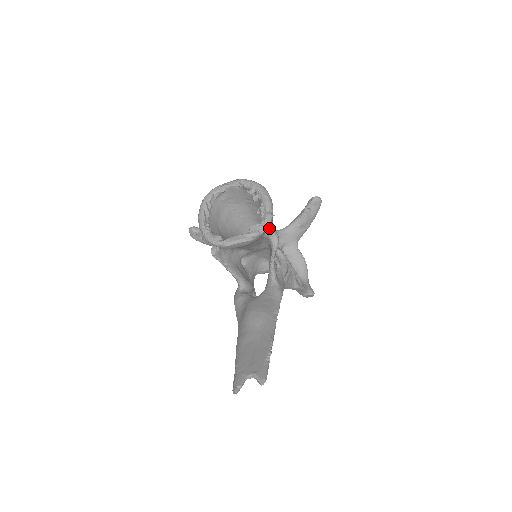
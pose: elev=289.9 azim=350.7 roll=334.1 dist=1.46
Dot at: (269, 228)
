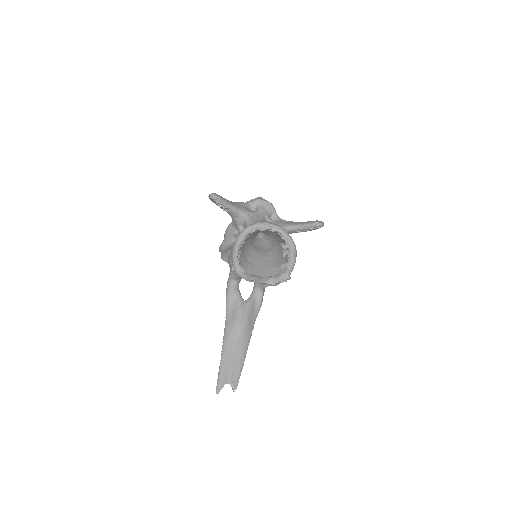
Dot at: occluded
